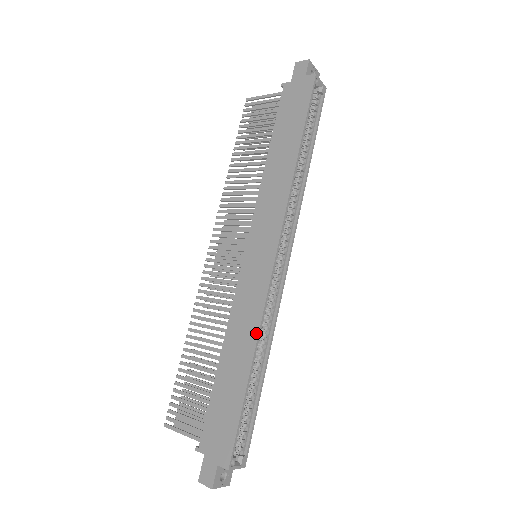
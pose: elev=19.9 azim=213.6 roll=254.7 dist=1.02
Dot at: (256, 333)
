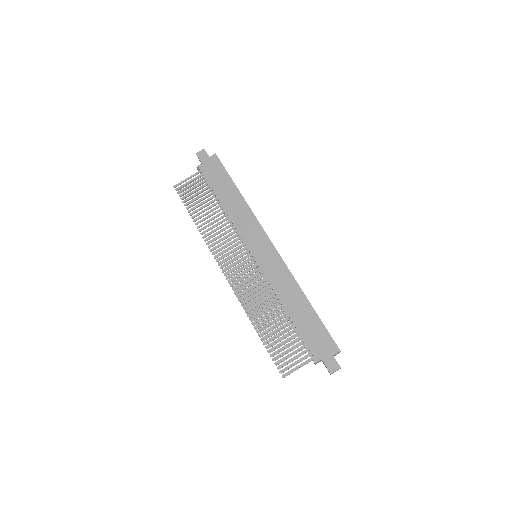
Dot at: (296, 283)
